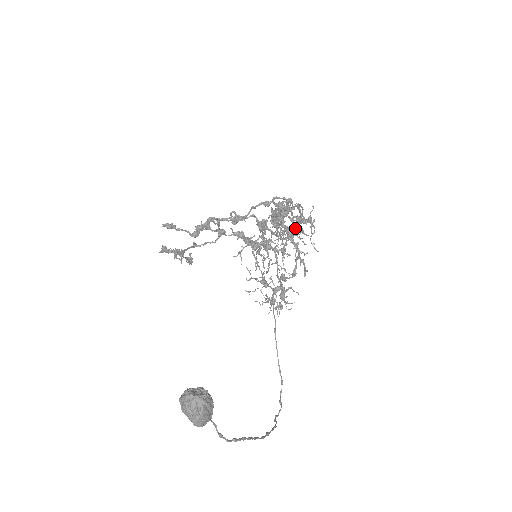
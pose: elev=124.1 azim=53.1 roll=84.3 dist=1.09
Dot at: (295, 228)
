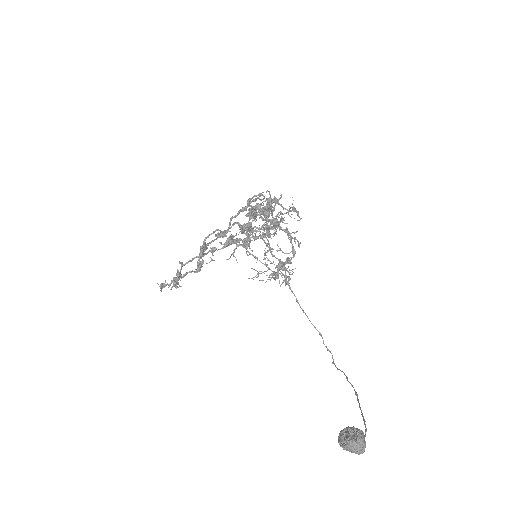
Dot at: (281, 220)
